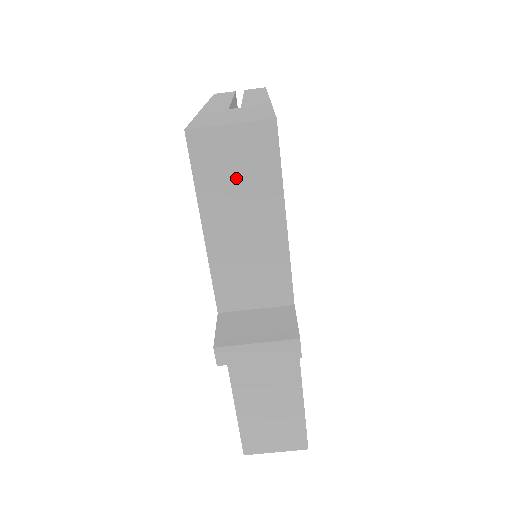
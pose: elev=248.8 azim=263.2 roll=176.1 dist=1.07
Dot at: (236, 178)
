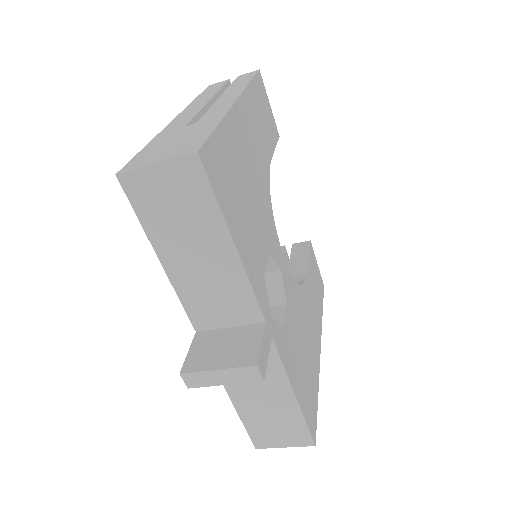
Dot at: (176, 213)
